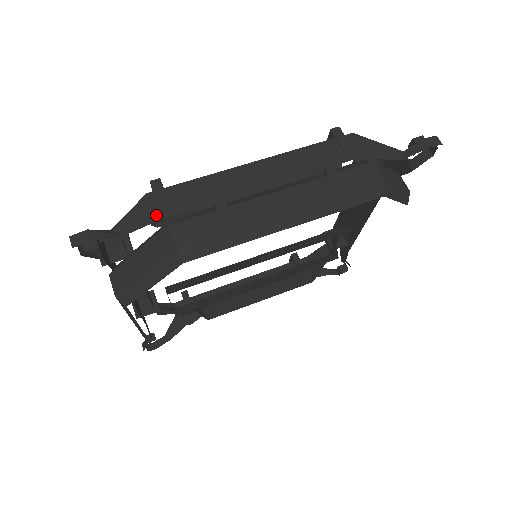
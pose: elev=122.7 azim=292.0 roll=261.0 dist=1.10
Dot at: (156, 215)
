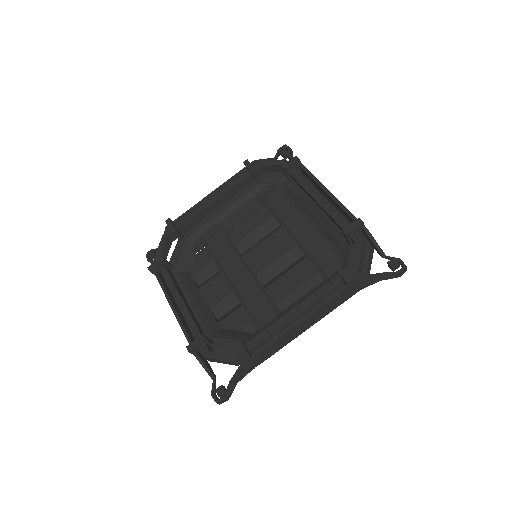
Dot at: (251, 369)
